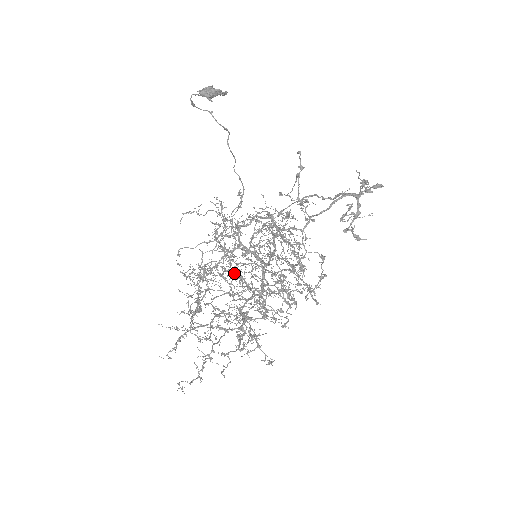
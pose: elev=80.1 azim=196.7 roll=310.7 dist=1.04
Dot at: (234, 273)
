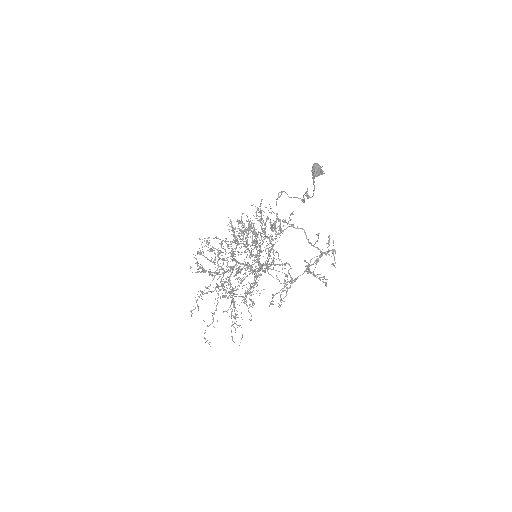
Dot at: occluded
